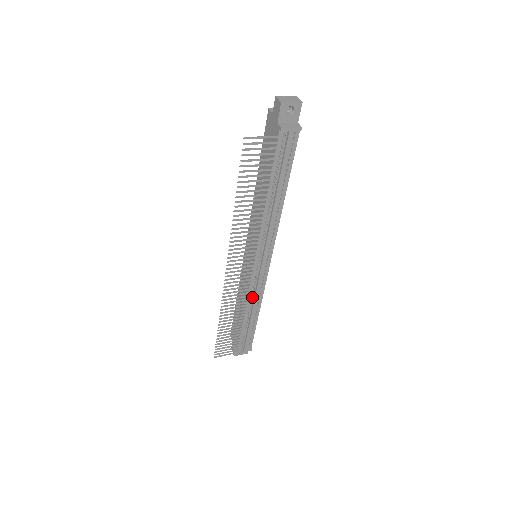
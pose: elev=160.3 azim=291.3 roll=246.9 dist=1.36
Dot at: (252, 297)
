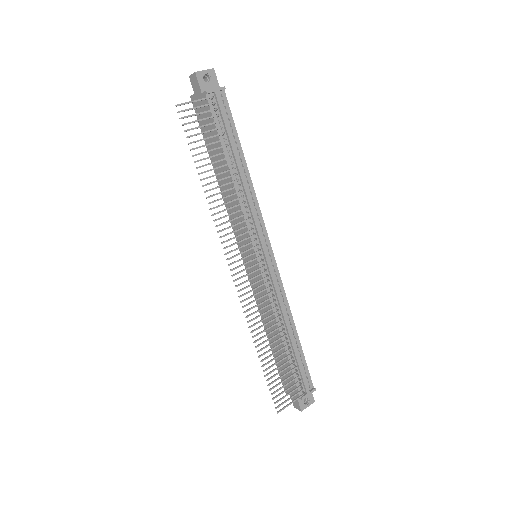
Dot at: (276, 305)
